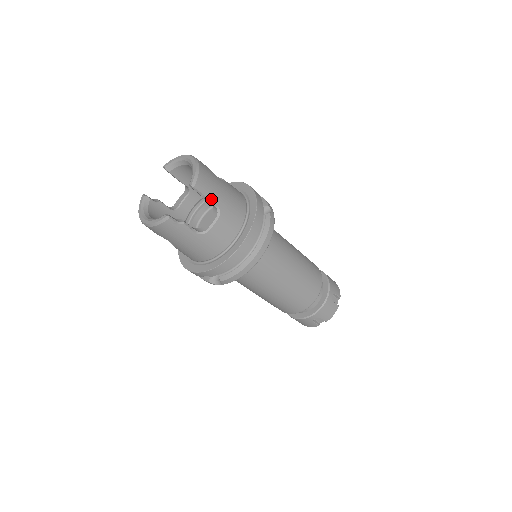
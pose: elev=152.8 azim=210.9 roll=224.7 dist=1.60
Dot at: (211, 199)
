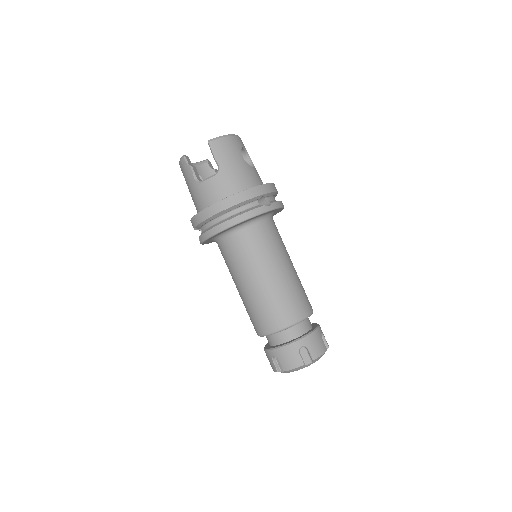
Dot at: (217, 159)
